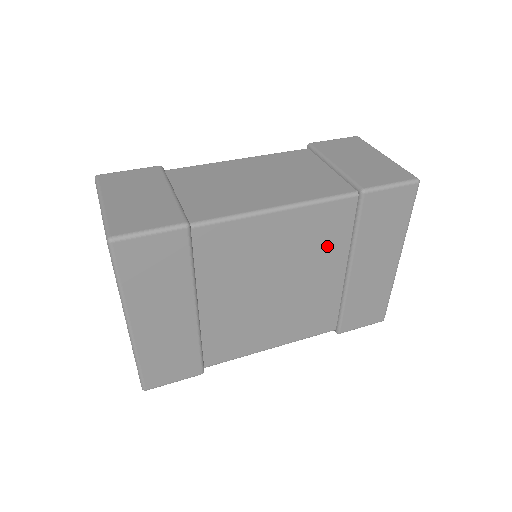
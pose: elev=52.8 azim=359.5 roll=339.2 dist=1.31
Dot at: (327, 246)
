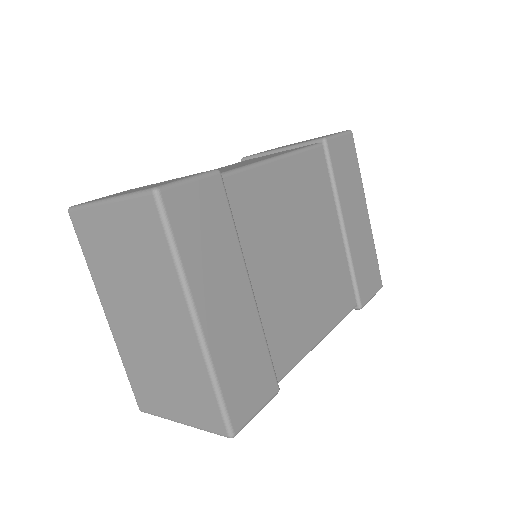
Dot at: (320, 200)
